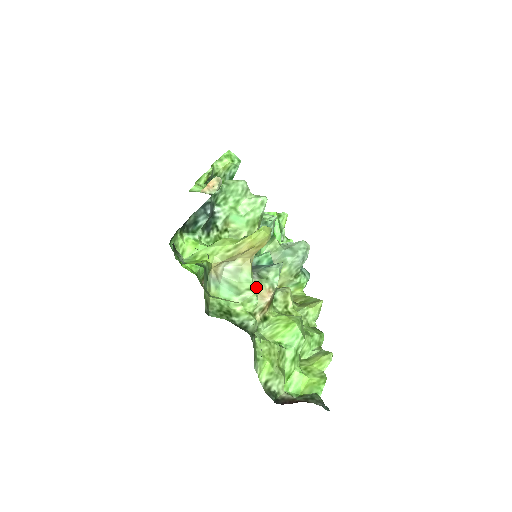
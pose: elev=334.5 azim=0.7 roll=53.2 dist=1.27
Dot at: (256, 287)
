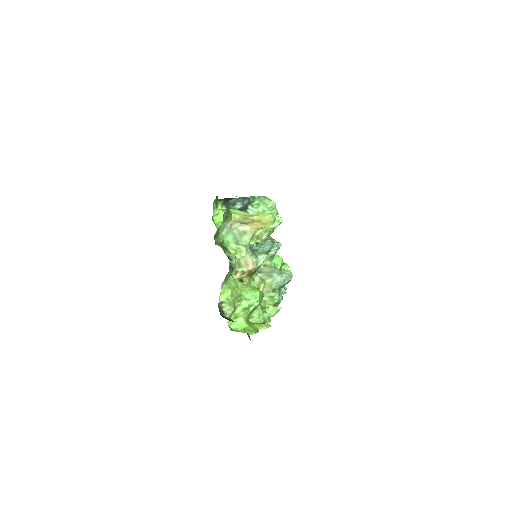
Dot at: occluded
